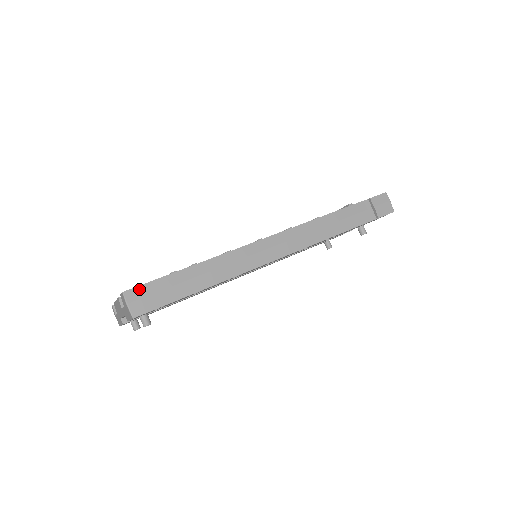
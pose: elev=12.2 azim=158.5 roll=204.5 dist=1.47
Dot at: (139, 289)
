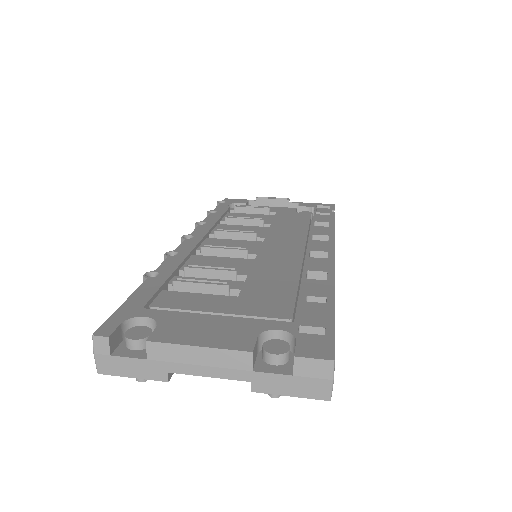
Dot at: occluded
